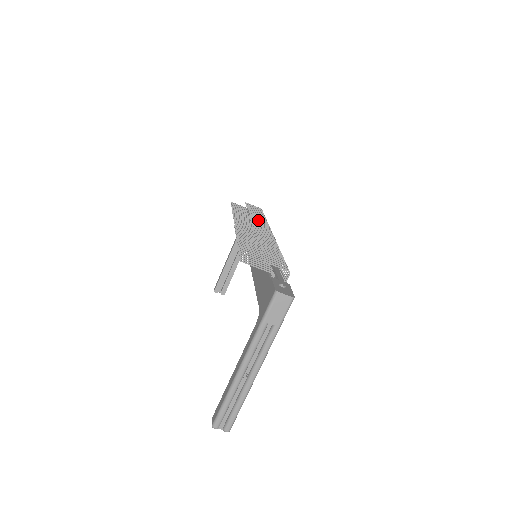
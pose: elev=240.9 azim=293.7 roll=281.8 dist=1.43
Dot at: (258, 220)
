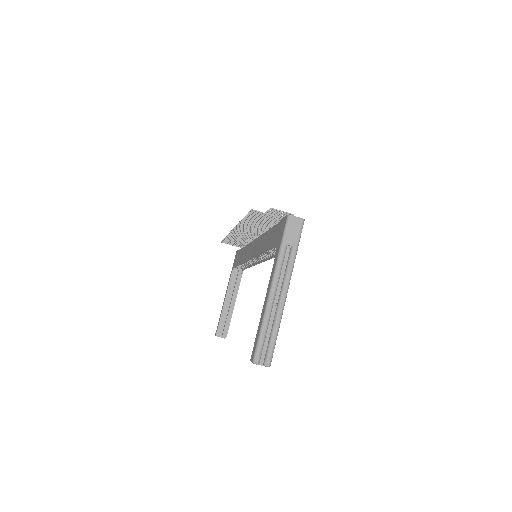
Dot at: occluded
